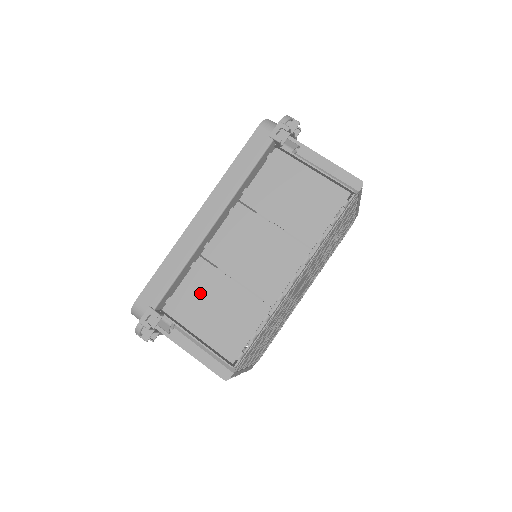
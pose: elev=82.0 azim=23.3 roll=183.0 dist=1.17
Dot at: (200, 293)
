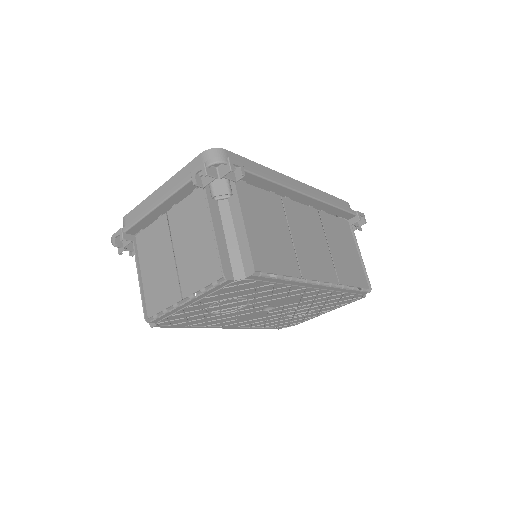
Dot at: (266, 209)
